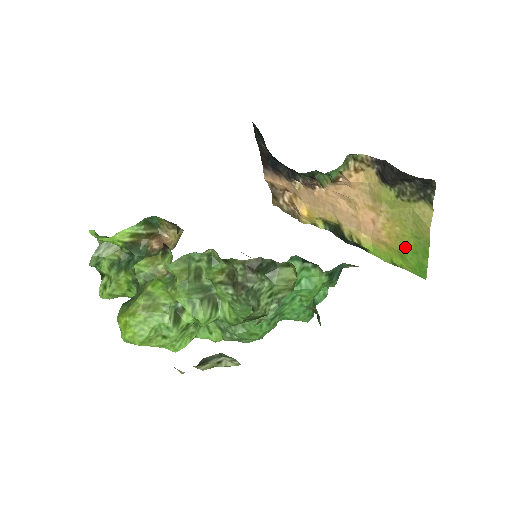
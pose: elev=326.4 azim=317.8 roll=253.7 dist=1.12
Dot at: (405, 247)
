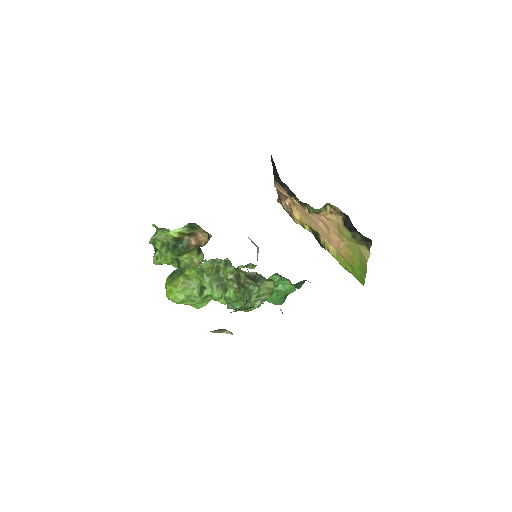
Dot at: (354, 264)
